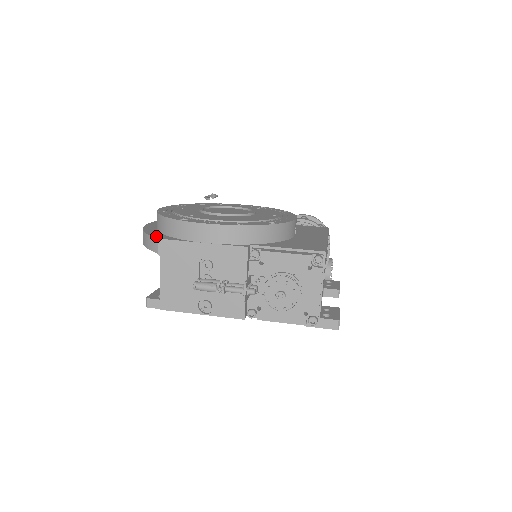
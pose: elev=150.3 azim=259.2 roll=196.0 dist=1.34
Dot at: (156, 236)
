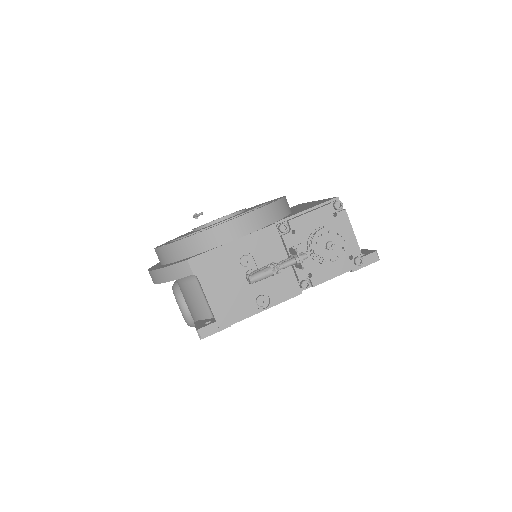
Dot at: (181, 261)
